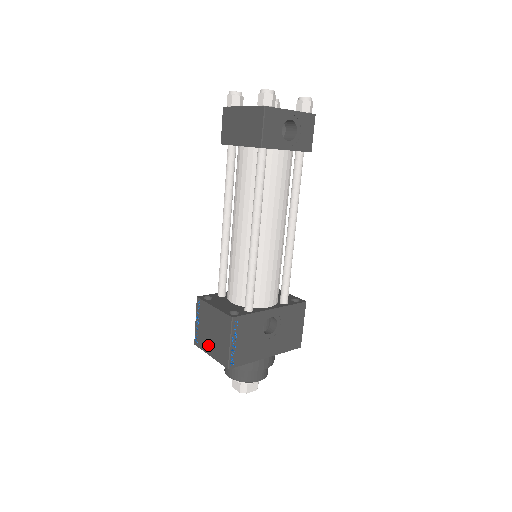
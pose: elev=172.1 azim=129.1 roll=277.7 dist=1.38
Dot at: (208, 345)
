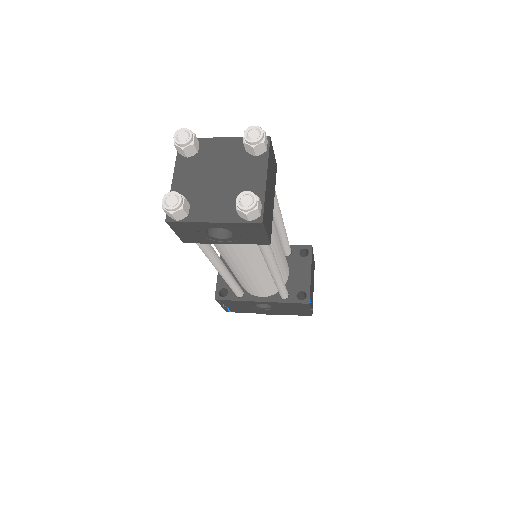
Dot at: occluded
